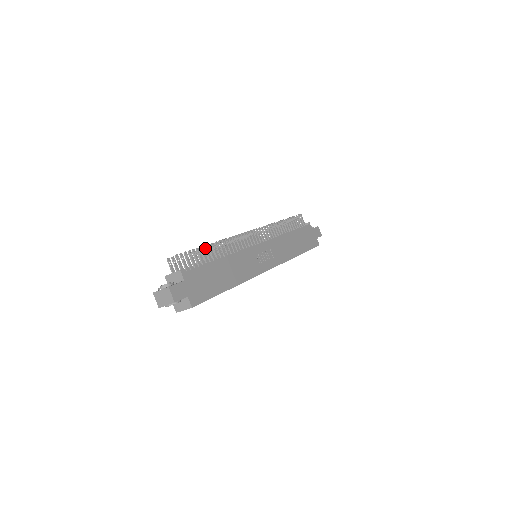
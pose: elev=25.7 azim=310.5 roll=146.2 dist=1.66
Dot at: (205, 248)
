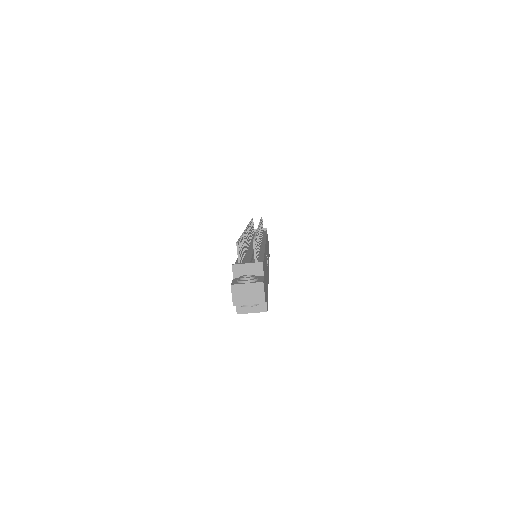
Dot at: occluded
